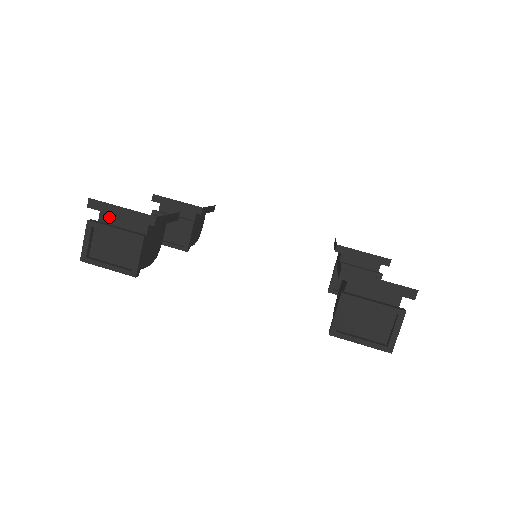
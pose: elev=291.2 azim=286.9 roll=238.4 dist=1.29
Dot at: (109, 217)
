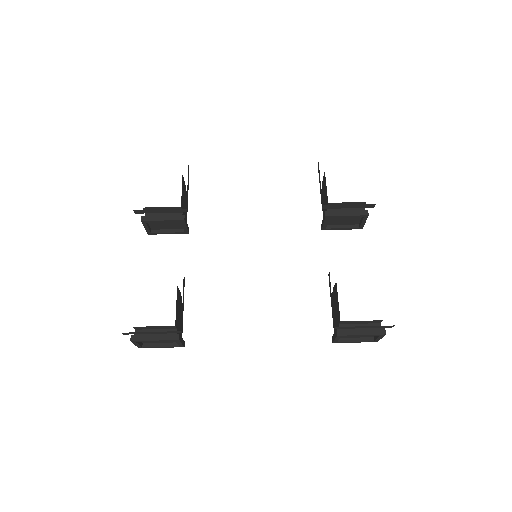
Dot at: (142, 328)
